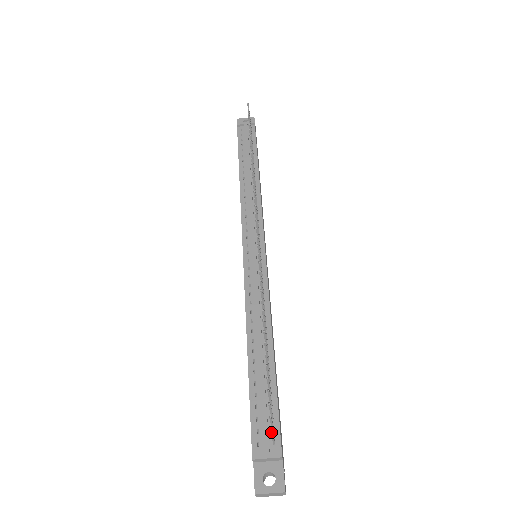
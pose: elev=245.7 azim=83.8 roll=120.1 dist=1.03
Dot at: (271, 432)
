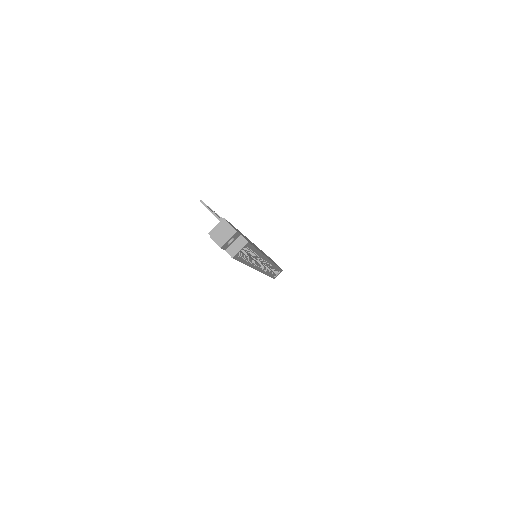
Dot at: (201, 201)
